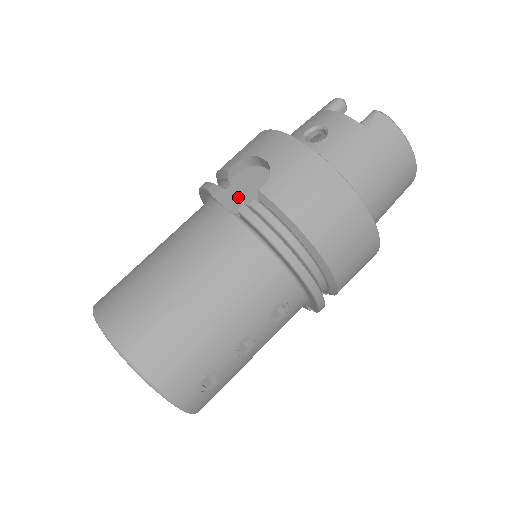
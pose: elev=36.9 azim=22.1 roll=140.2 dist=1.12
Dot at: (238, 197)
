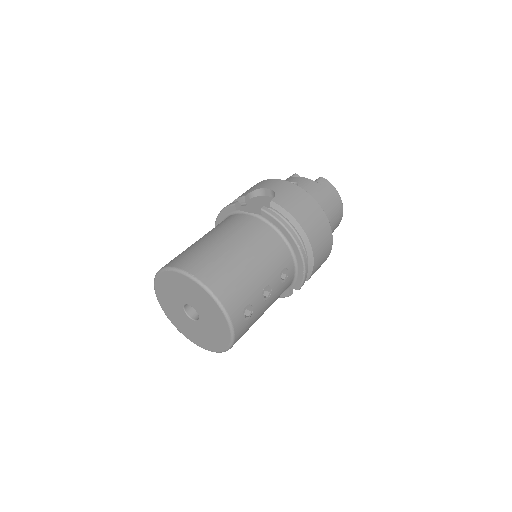
Dot at: (255, 208)
